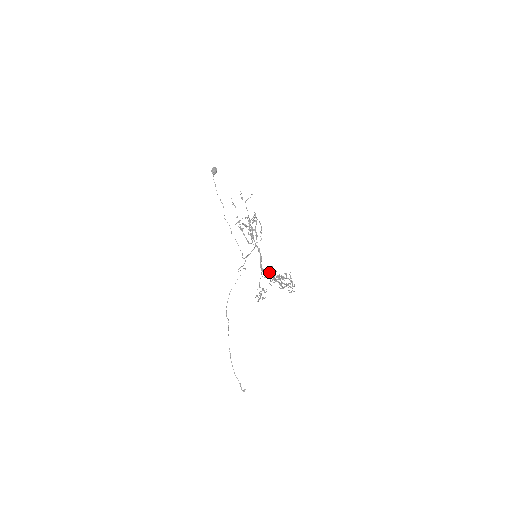
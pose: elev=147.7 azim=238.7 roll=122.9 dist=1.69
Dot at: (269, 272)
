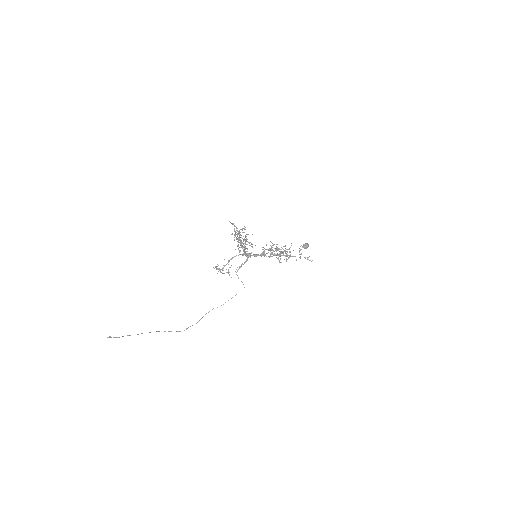
Dot at: occluded
